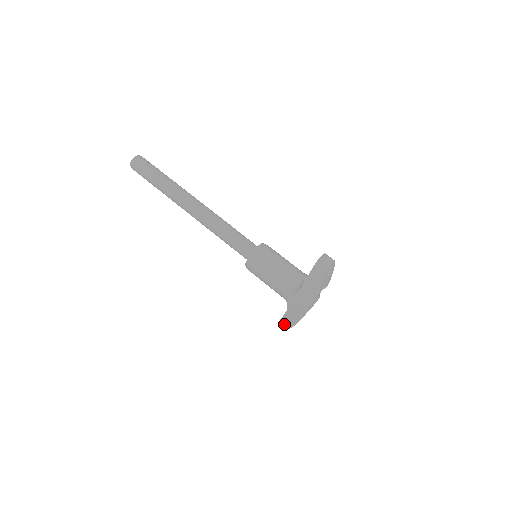
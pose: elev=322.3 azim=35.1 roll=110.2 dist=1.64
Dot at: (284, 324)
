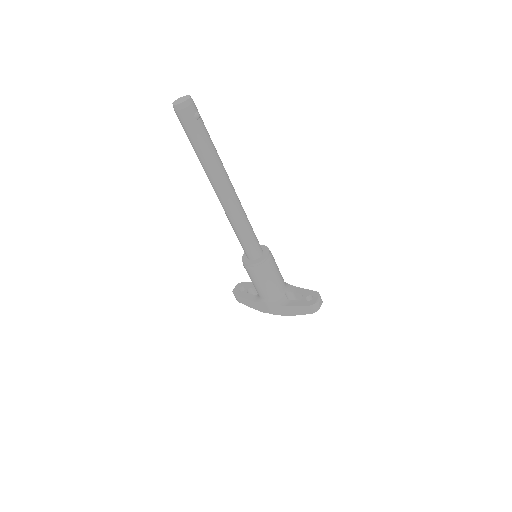
Dot at: (239, 299)
